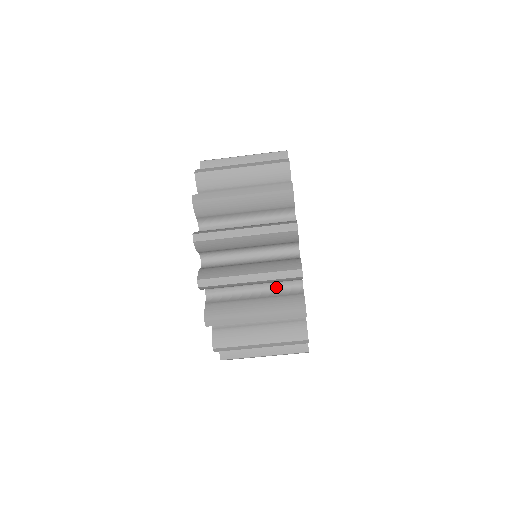
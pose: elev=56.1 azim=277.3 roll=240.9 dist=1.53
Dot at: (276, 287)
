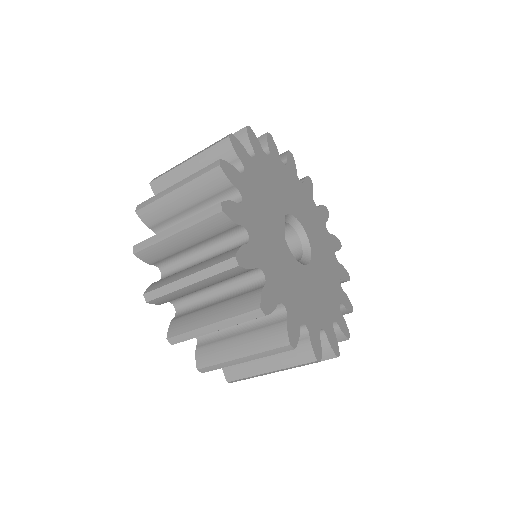
Dot at: occluded
